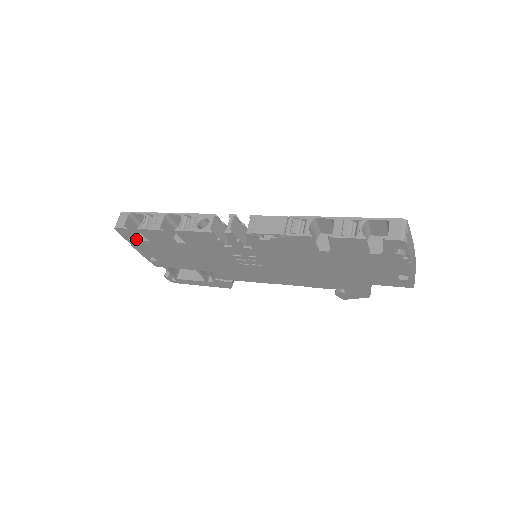
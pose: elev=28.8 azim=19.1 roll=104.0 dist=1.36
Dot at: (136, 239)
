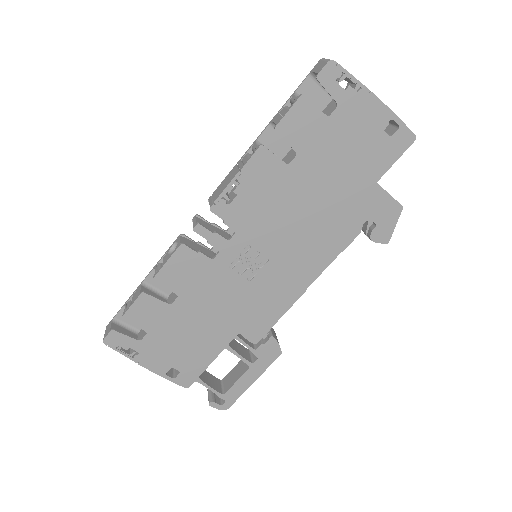
Dot at: (134, 343)
